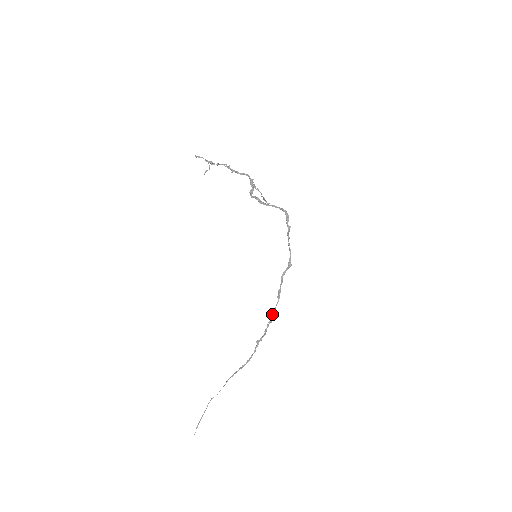
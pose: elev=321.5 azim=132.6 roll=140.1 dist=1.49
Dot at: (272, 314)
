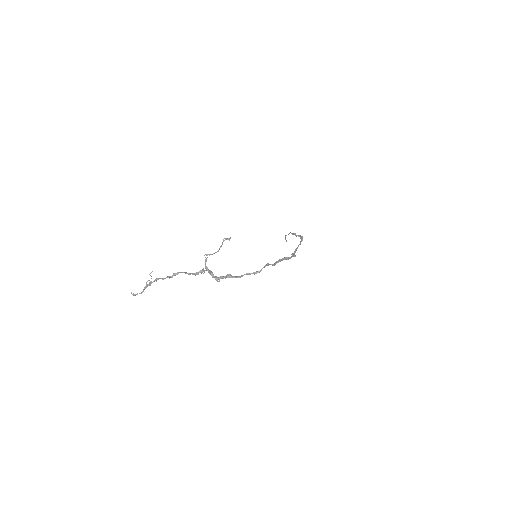
Dot at: (300, 241)
